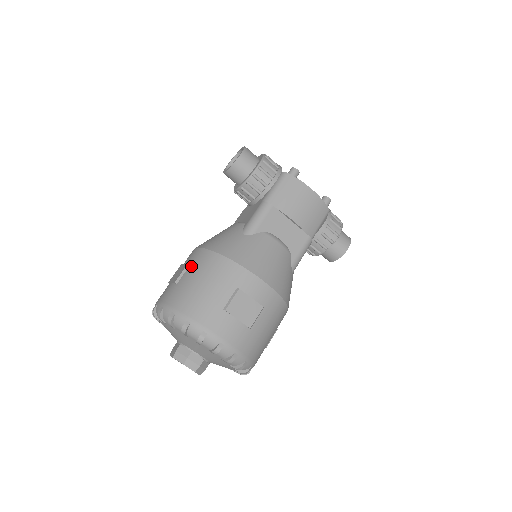
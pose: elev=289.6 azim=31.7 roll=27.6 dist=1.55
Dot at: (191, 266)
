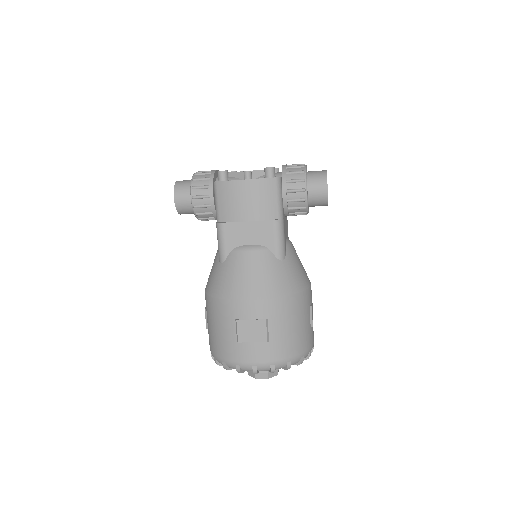
Dot at: (206, 311)
